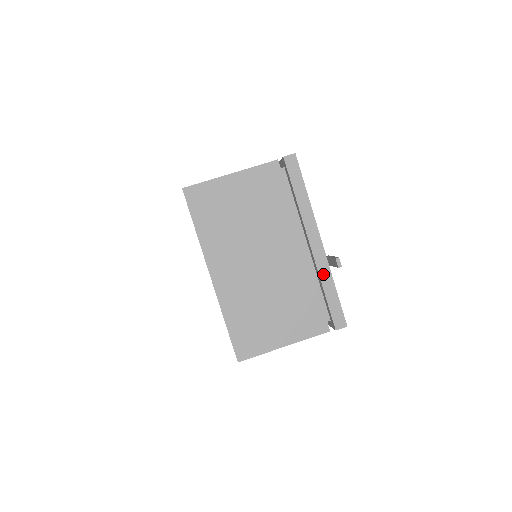
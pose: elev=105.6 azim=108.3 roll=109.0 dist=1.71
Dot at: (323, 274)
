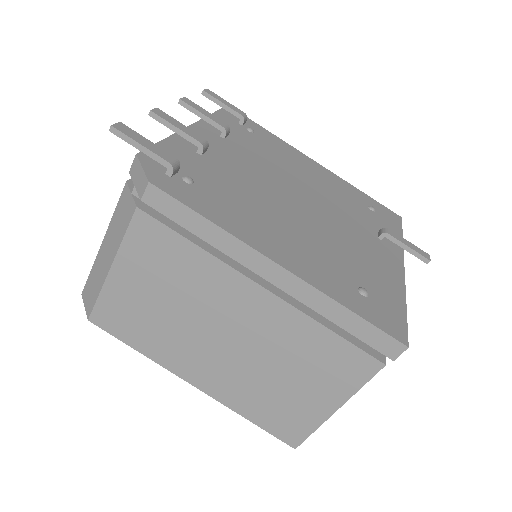
Dot at: occluded
